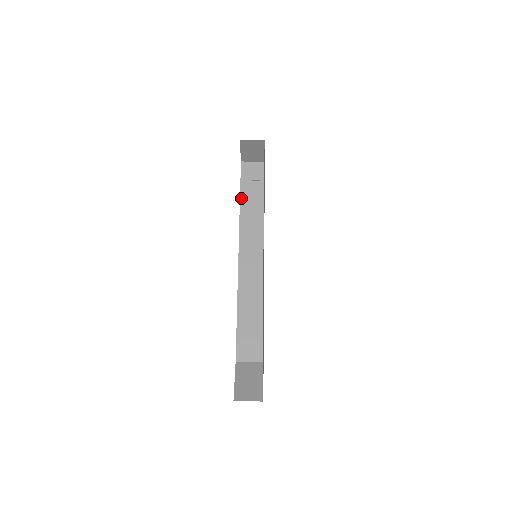
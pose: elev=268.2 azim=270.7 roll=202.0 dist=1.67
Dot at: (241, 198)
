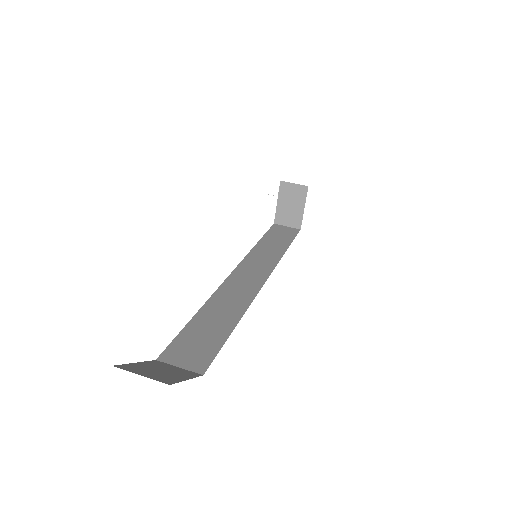
Dot at: (261, 240)
